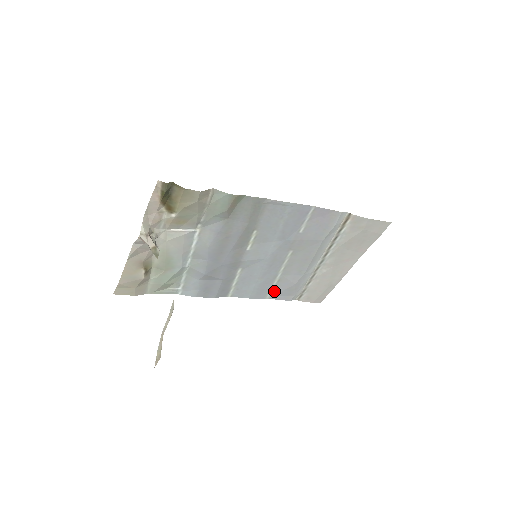
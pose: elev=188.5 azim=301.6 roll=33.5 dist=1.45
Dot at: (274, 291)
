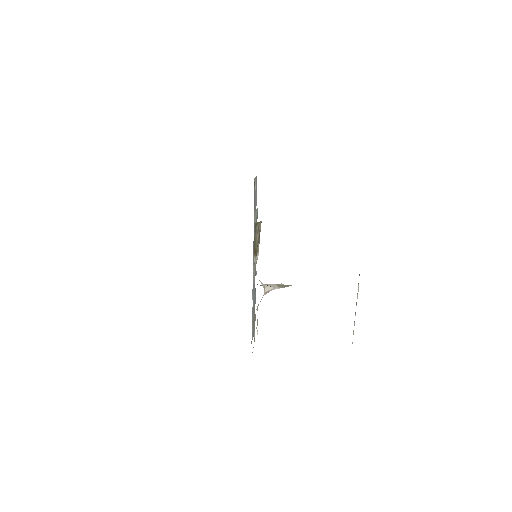
Dot at: occluded
